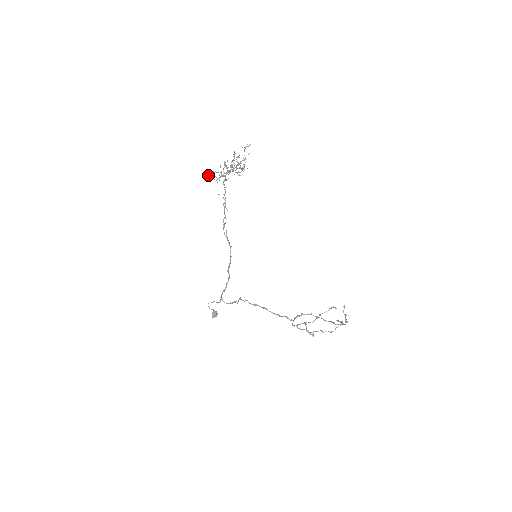
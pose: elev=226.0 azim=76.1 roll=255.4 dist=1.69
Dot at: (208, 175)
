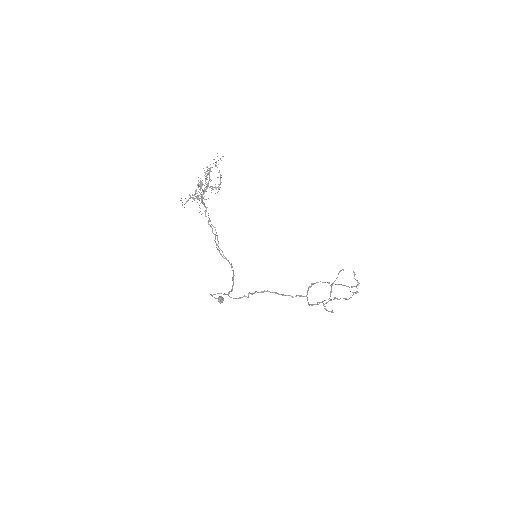
Dot at: occluded
